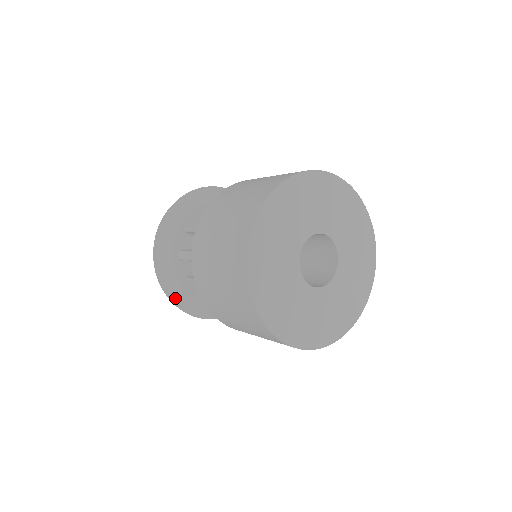
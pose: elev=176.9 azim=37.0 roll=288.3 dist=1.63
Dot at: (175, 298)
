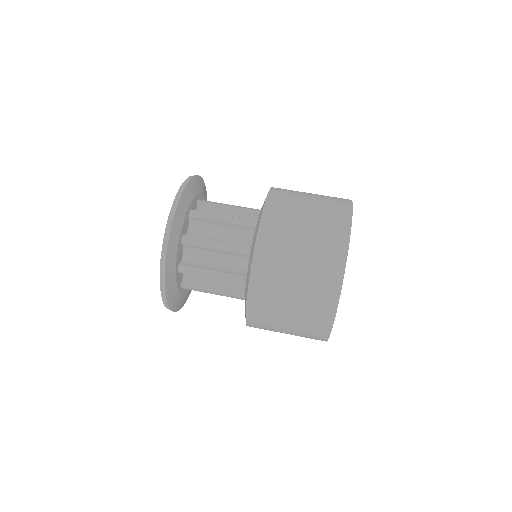
Dot at: occluded
